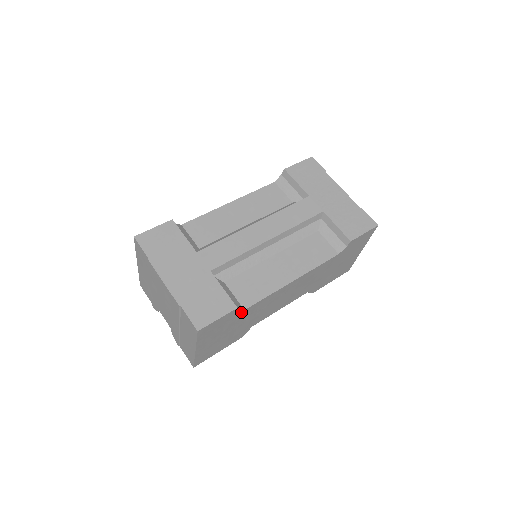
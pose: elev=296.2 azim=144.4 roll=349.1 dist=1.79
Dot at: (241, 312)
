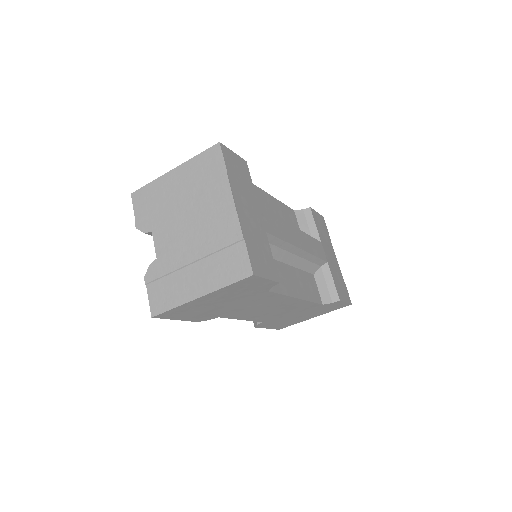
Dot at: (265, 291)
